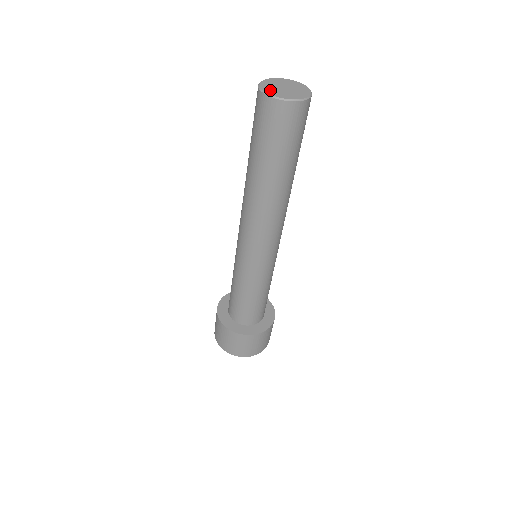
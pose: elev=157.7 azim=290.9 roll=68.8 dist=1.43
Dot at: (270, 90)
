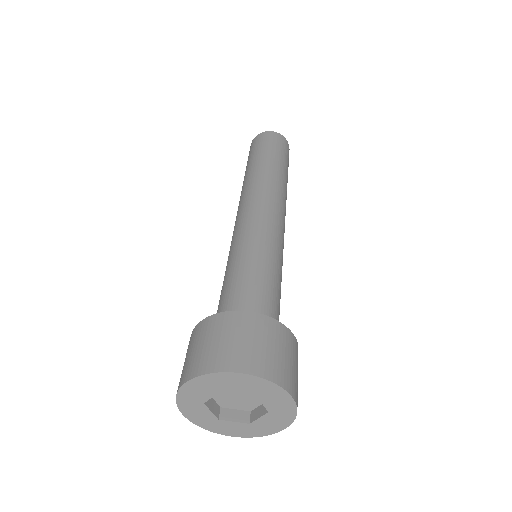
Dot at: occluded
